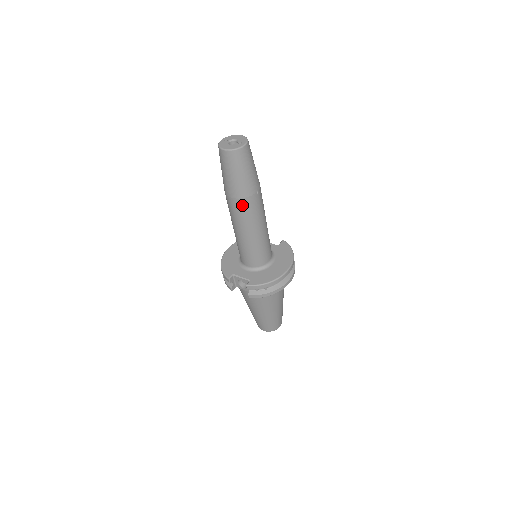
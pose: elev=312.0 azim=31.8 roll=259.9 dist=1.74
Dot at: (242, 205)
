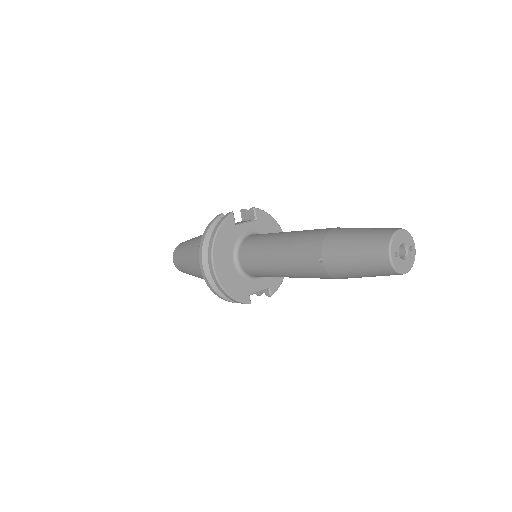
Dot at: occluded
